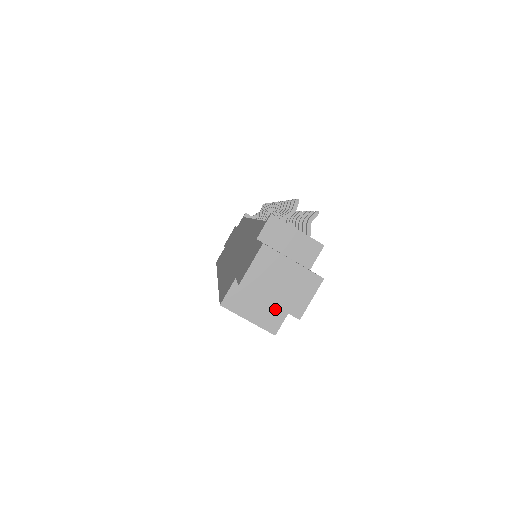
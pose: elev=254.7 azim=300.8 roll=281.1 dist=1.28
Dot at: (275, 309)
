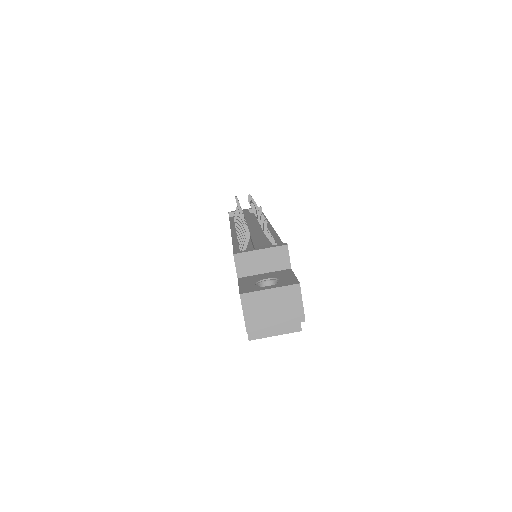
Dot at: occluded
